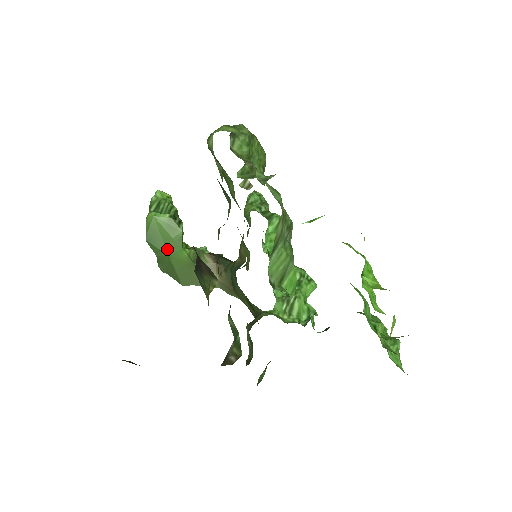
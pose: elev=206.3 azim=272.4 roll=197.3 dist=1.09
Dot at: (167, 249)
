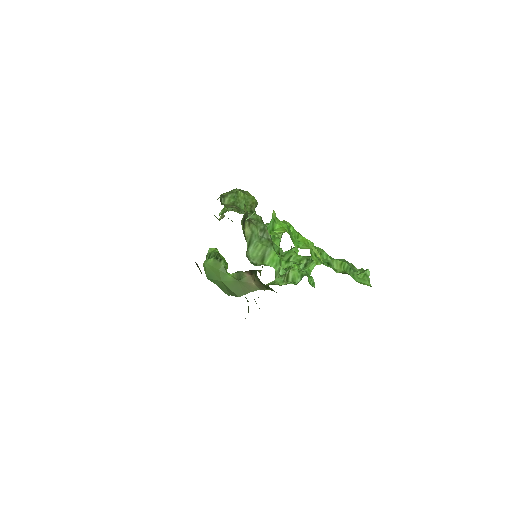
Dot at: (219, 278)
